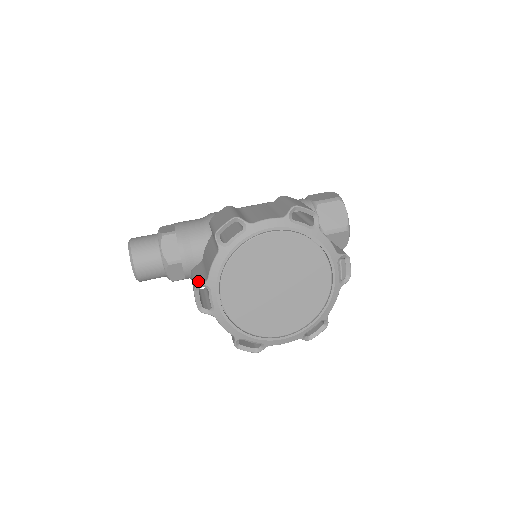
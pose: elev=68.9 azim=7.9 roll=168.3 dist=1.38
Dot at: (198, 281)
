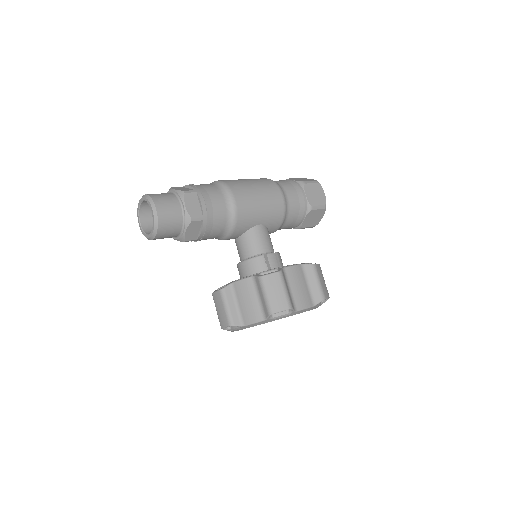
Dot at: (234, 320)
